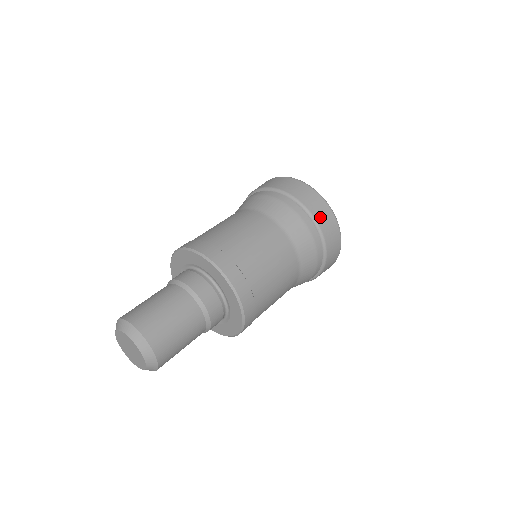
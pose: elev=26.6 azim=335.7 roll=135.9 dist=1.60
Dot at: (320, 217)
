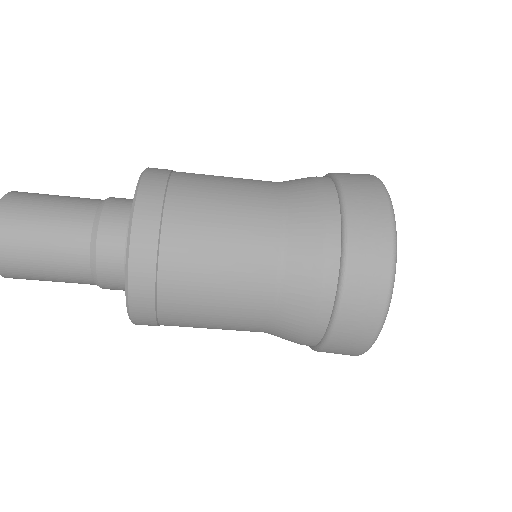
Dot at: (352, 182)
